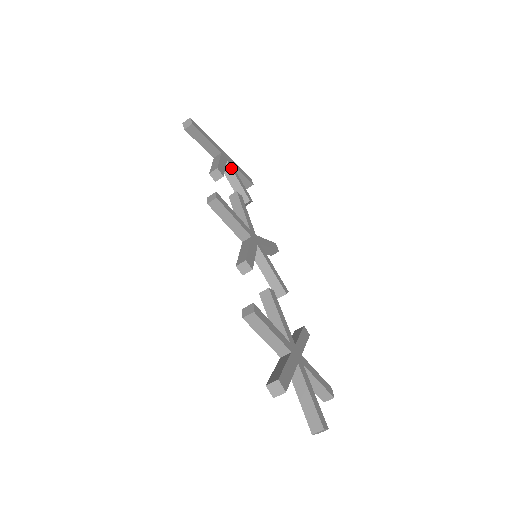
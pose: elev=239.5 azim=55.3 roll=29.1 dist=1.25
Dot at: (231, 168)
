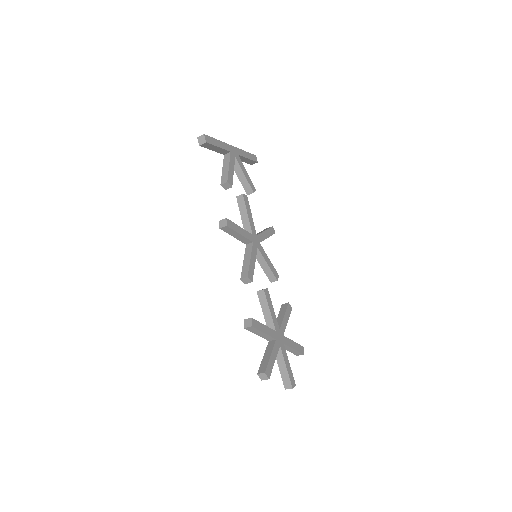
Dot at: (239, 164)
